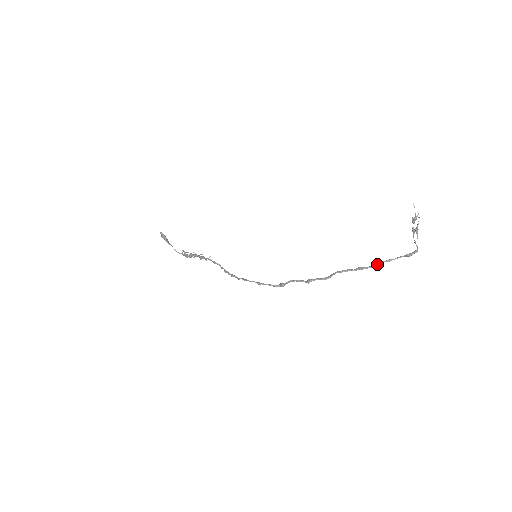
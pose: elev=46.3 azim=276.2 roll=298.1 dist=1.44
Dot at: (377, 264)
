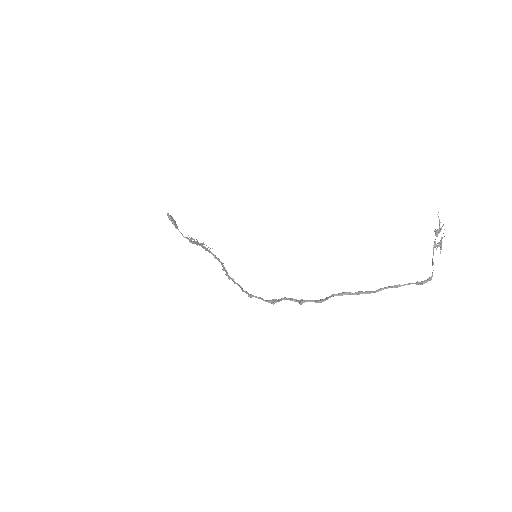
Dot at: (381, 289)
